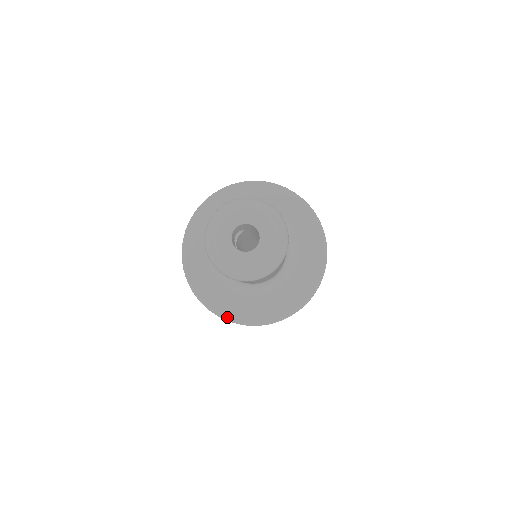
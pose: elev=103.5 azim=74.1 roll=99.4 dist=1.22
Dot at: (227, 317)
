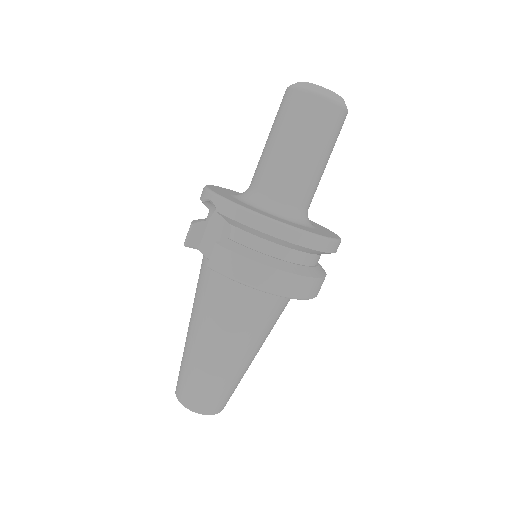
Dot at: (212, 190)
